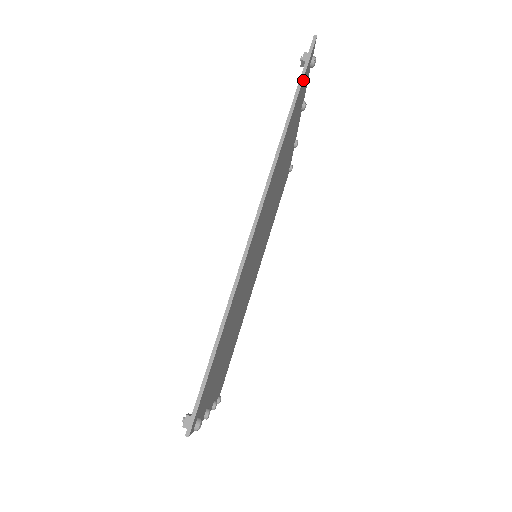
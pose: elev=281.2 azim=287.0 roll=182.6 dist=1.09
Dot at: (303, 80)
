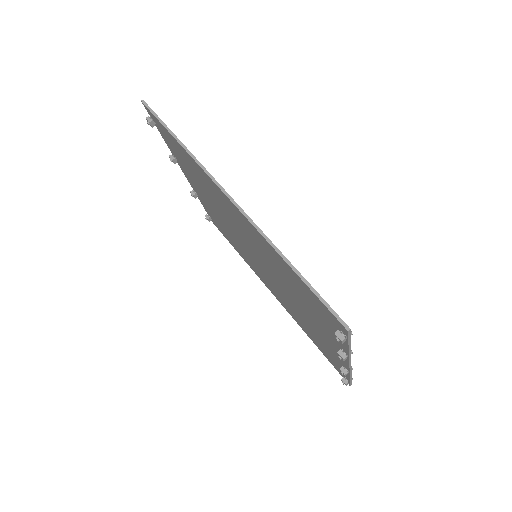
Dot at: occluded
